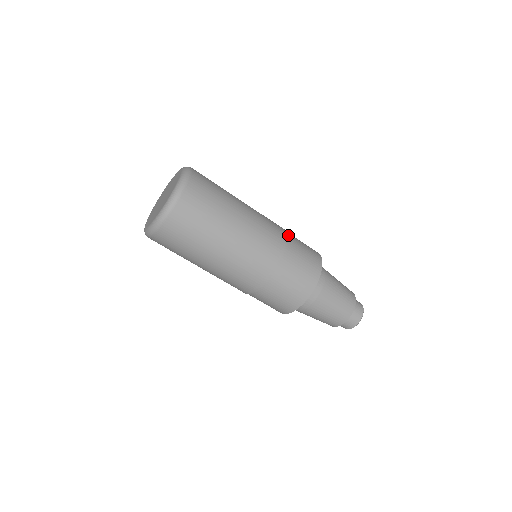
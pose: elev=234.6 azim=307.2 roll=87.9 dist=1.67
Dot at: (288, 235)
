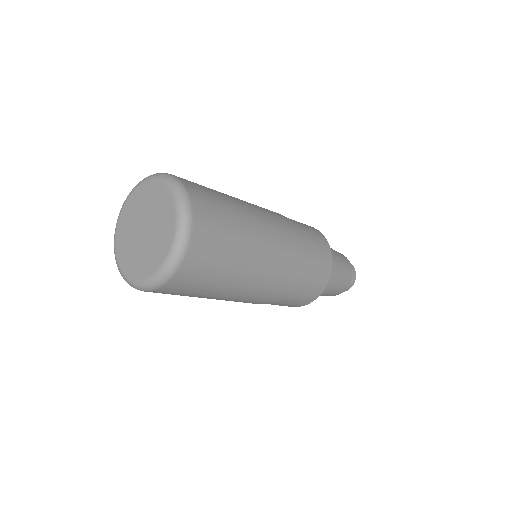
Dot at: (302, 258)
